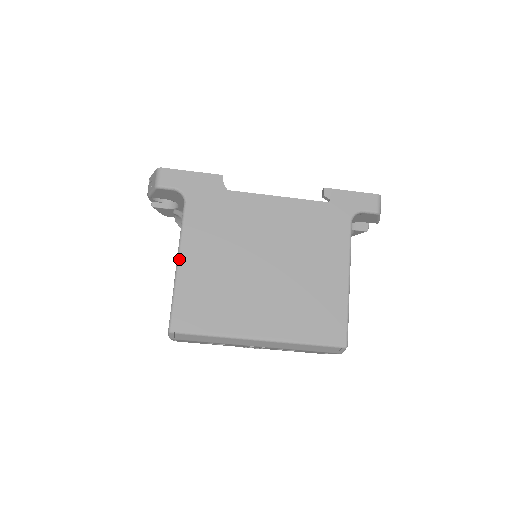
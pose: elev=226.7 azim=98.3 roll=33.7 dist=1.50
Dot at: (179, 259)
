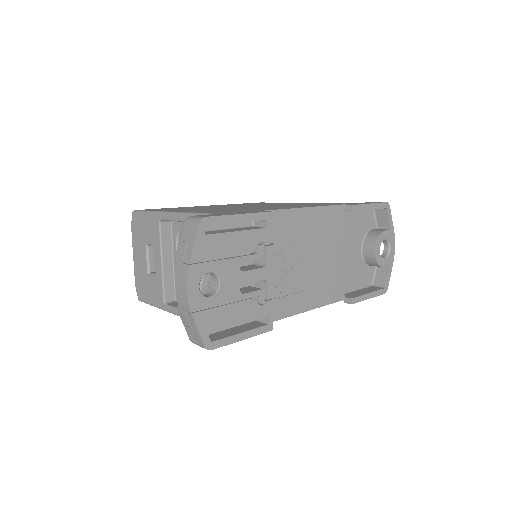
Dot at: occluded
